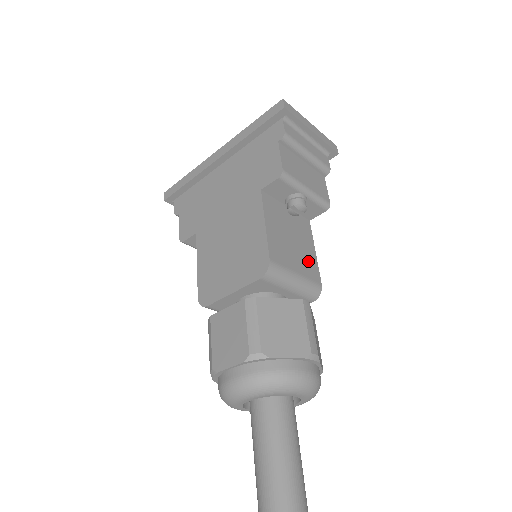
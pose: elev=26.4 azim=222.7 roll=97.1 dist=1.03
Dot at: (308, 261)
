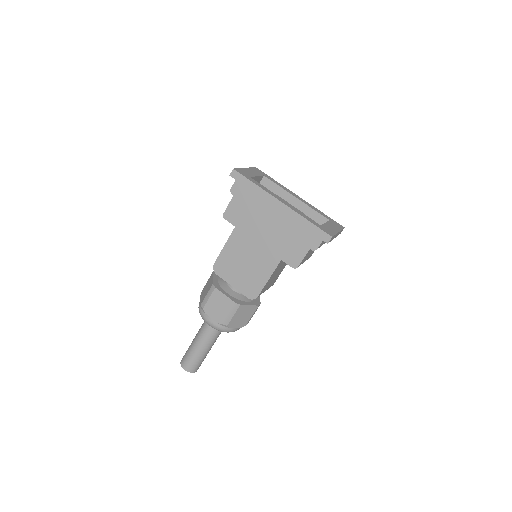
Dot at: (276, 278)
